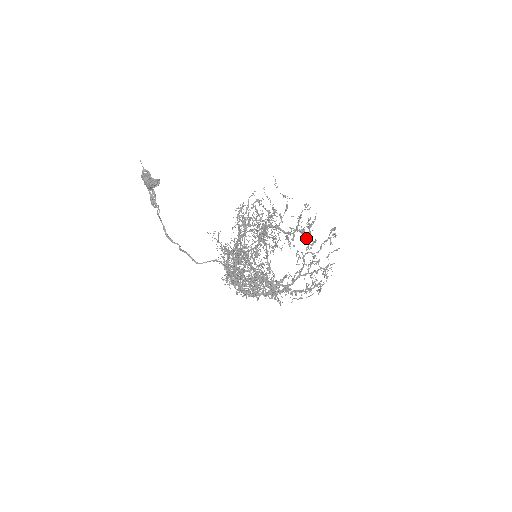
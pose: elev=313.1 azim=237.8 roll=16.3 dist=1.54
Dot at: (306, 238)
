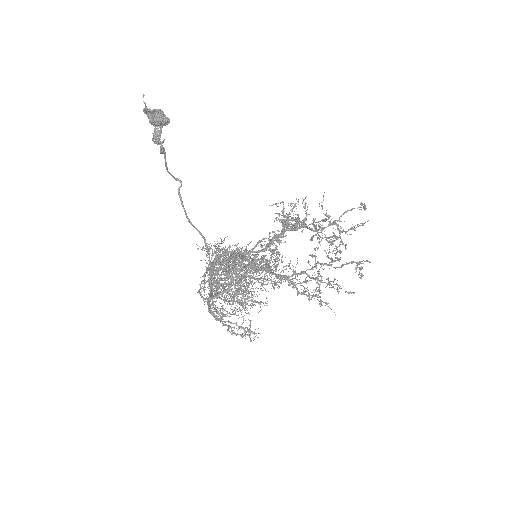
Dot at: (340, 232)
